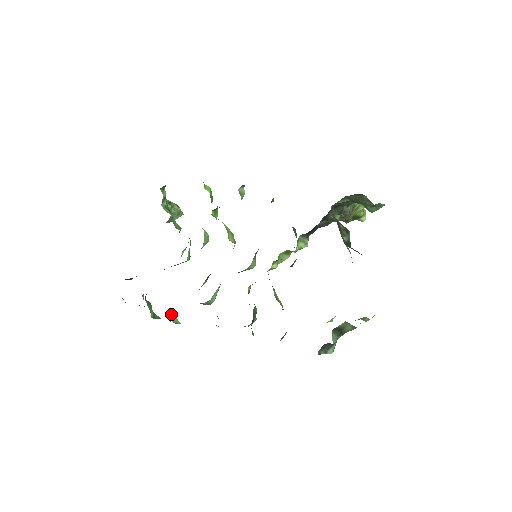
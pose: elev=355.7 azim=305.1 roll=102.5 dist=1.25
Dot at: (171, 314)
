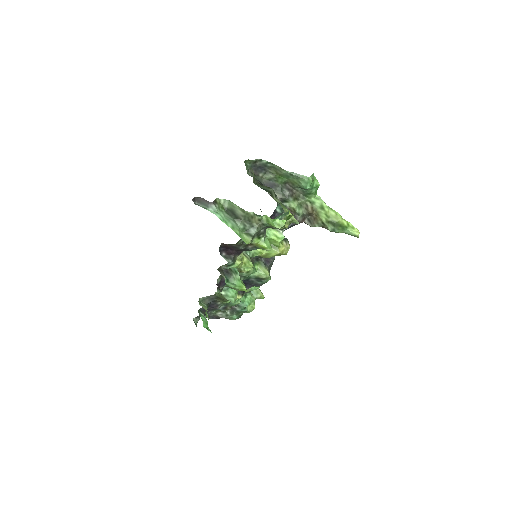
Dot at: (203, 304)
